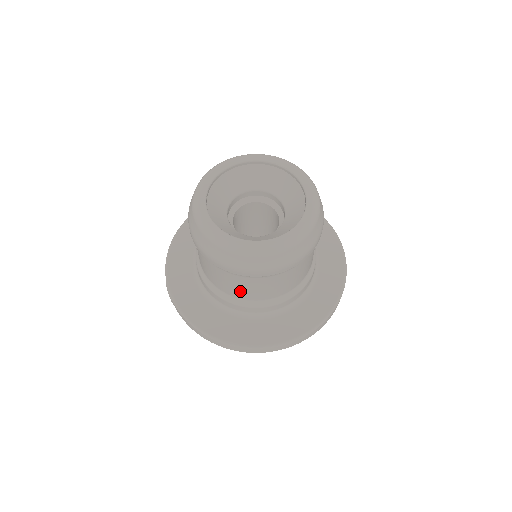
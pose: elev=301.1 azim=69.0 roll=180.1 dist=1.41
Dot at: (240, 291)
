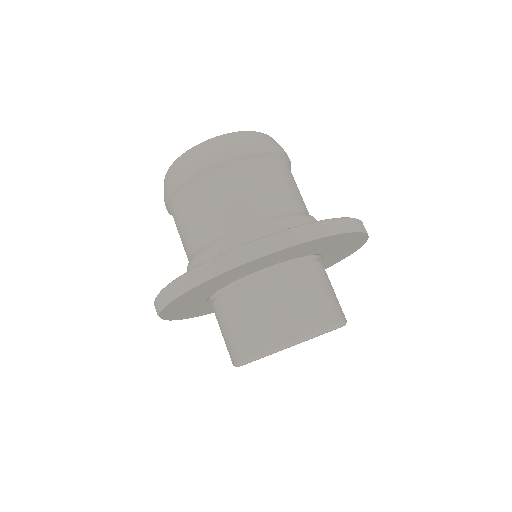
Dot at: (221, 213)
